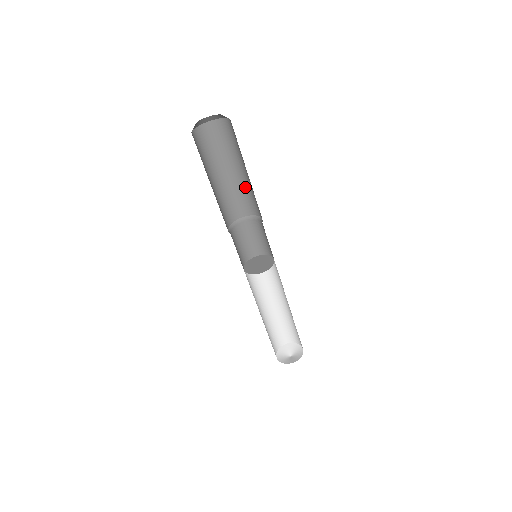
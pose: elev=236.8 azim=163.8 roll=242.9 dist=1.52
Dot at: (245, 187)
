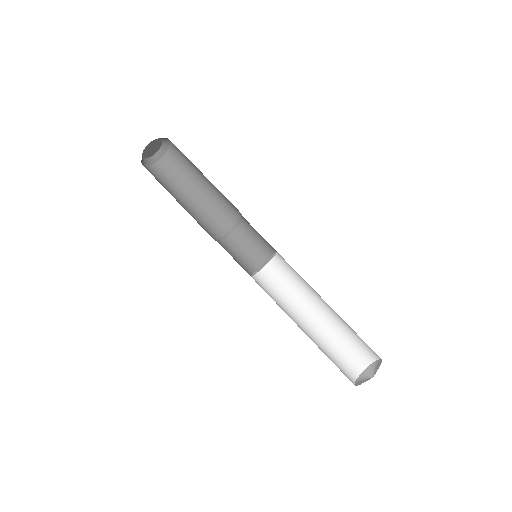
Dot at: (206, 209)
